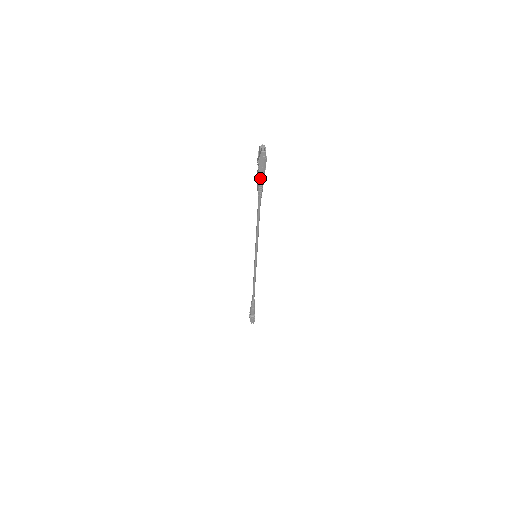
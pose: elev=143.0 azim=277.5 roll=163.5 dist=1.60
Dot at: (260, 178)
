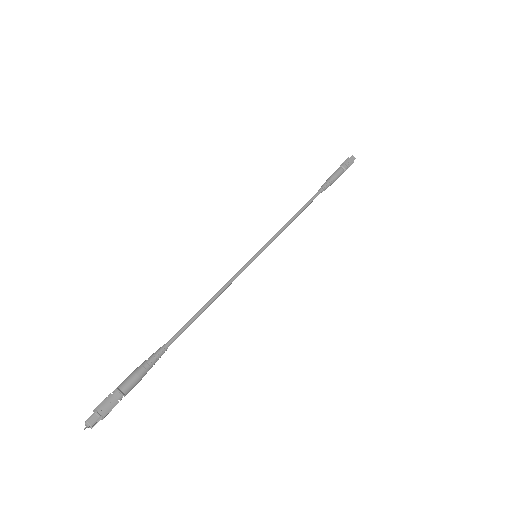
Dot at: (129, 380)
